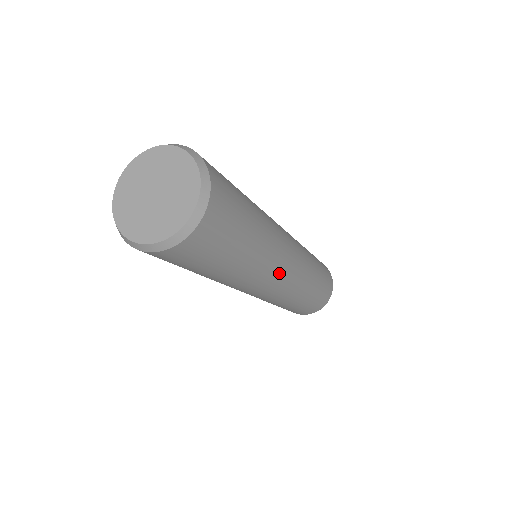
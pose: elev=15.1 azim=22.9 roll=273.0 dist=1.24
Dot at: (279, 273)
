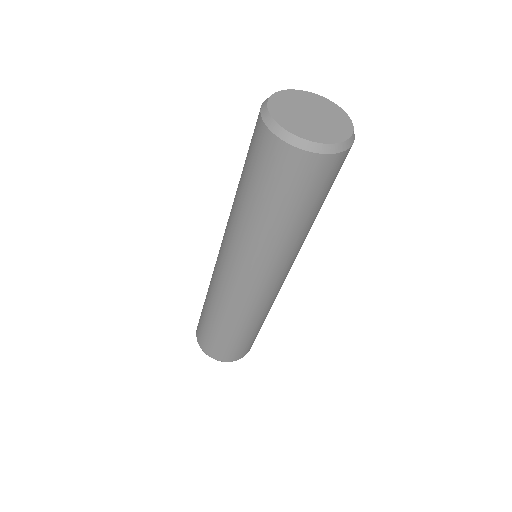
Dot at: (286, 271)
